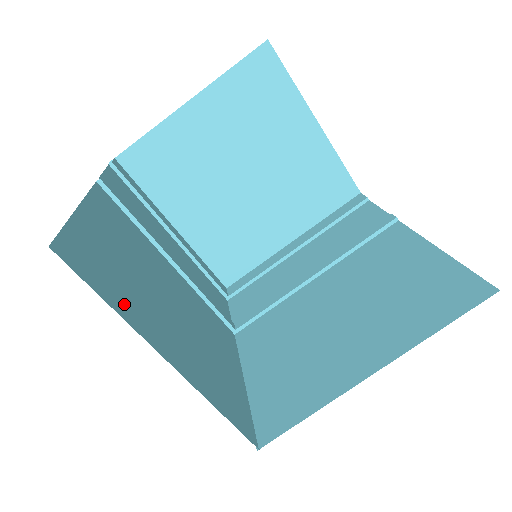
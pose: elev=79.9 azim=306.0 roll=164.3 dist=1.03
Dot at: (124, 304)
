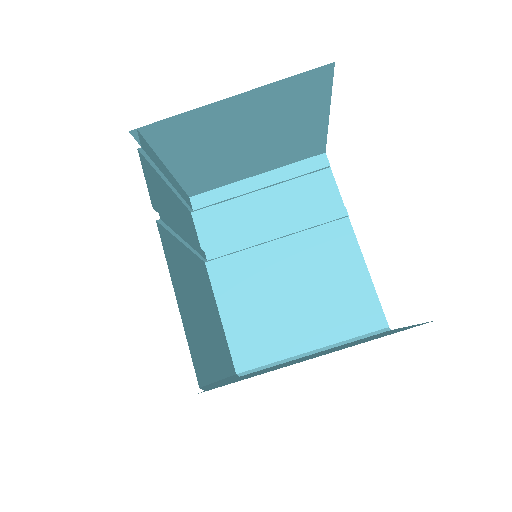
Dot at: (209, 367)
